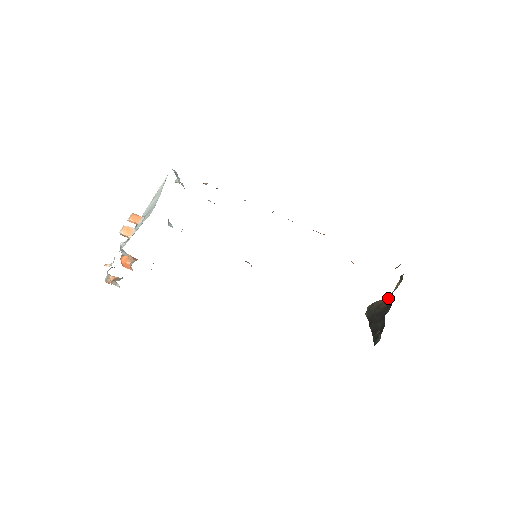
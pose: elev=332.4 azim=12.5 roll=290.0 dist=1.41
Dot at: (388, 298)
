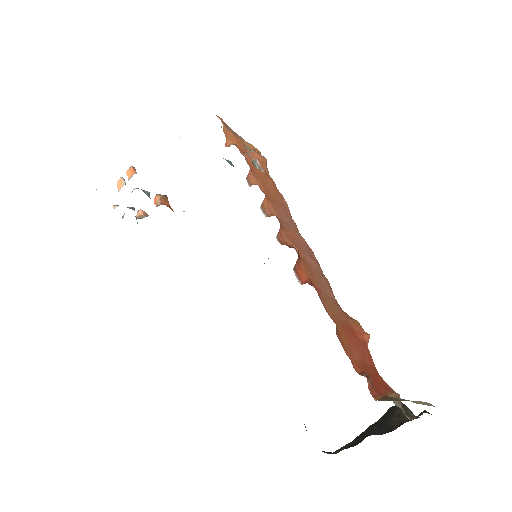
Dot at: occluded
